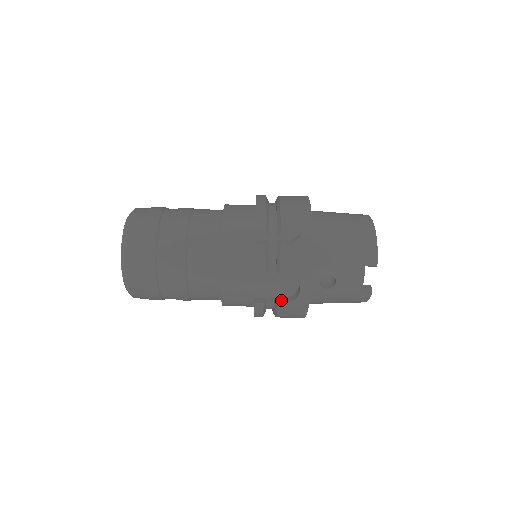
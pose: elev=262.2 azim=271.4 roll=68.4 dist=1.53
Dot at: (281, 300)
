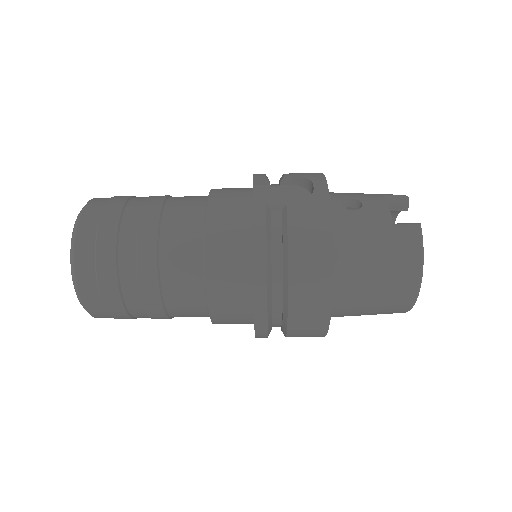
Dot at: occluded
